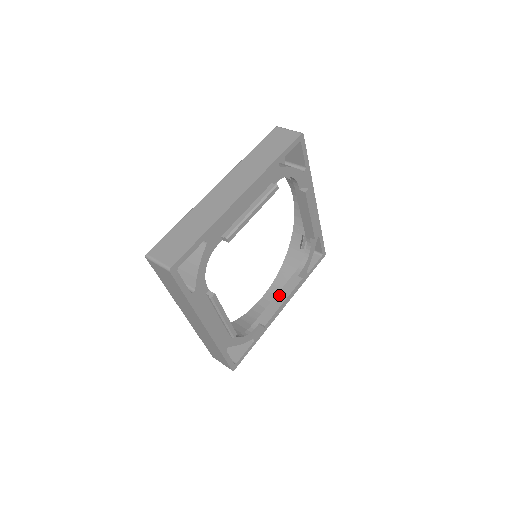
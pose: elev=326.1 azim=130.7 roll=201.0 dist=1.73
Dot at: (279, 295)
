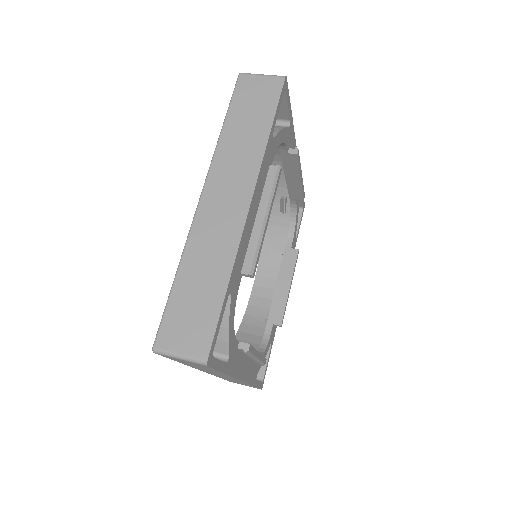
Dot at: (280, 280)
